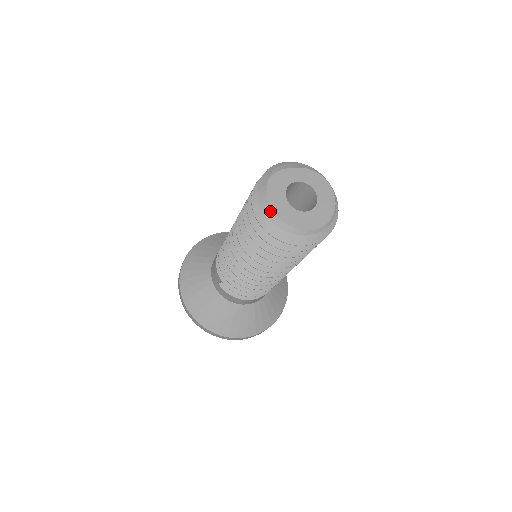
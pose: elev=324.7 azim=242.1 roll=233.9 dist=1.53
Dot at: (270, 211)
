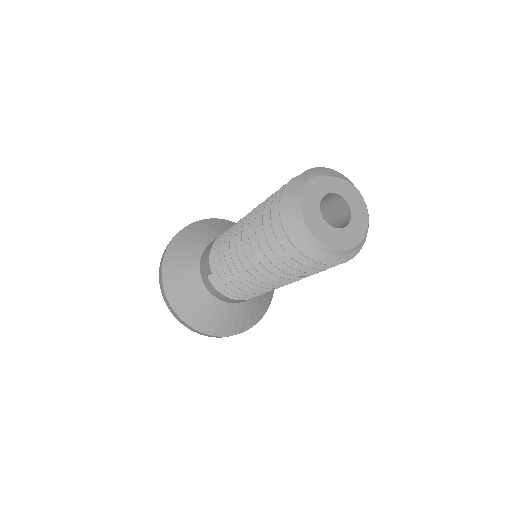
Dot at: (300, 219)
